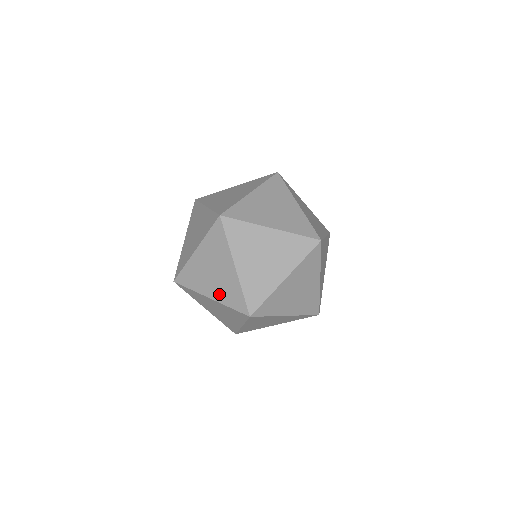
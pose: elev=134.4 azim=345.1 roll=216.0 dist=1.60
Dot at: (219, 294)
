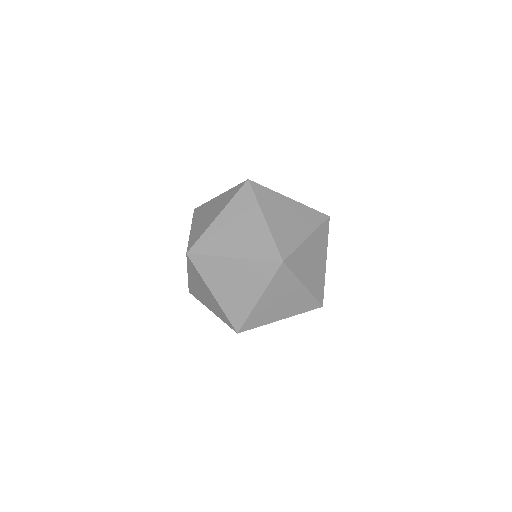
Dot at: (195, 229)
